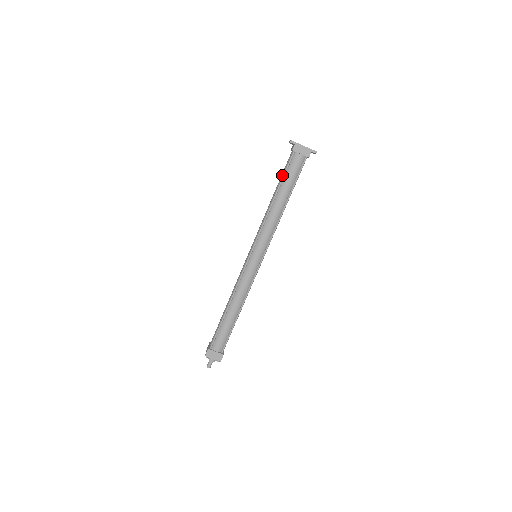
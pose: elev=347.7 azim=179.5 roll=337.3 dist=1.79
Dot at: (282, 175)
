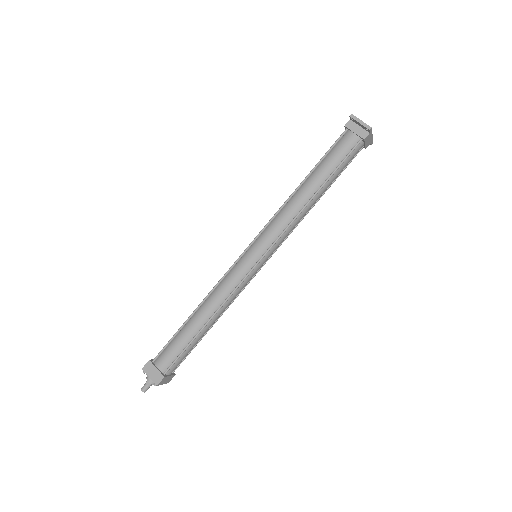
Dot at: (334, 164)
